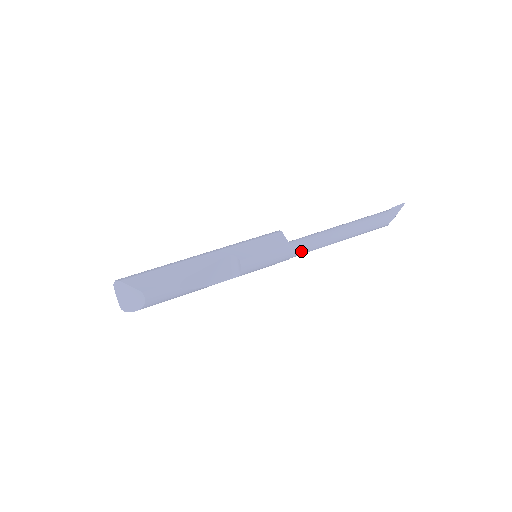
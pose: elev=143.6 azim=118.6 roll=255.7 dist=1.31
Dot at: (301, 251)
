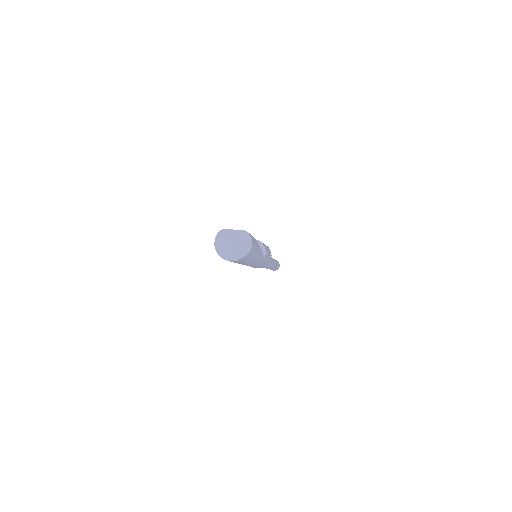
Dot at: occluded
